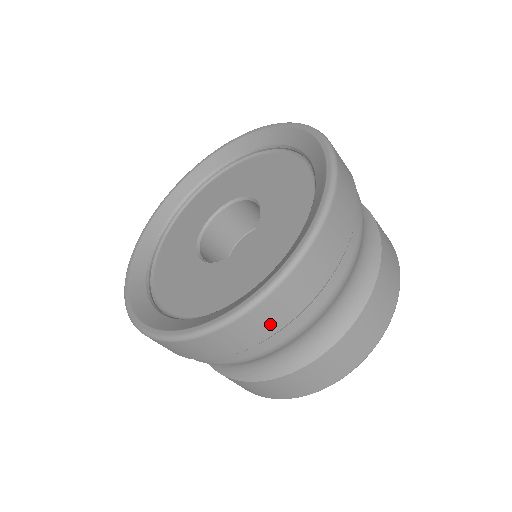
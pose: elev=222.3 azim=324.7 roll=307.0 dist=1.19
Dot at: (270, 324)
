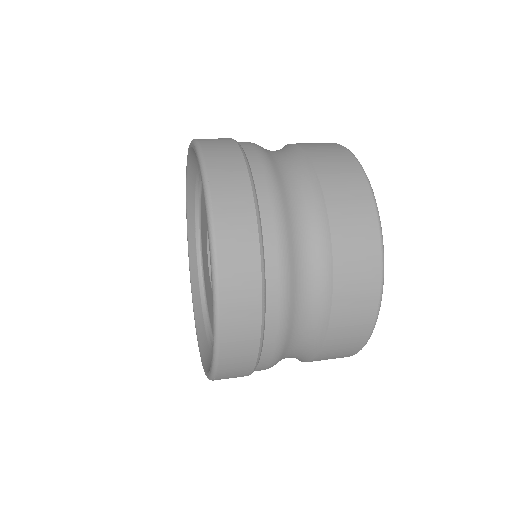
Dot at: (238, 376)
